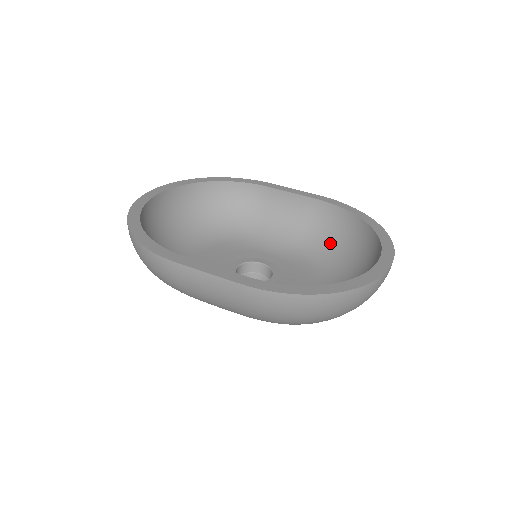
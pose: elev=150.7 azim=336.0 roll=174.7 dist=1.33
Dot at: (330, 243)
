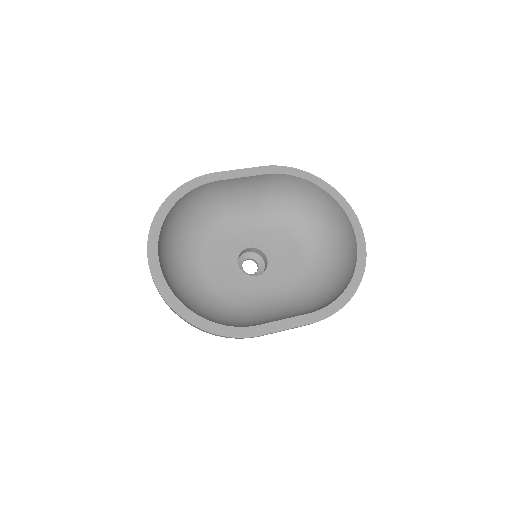
Dot at: (286, 201)
